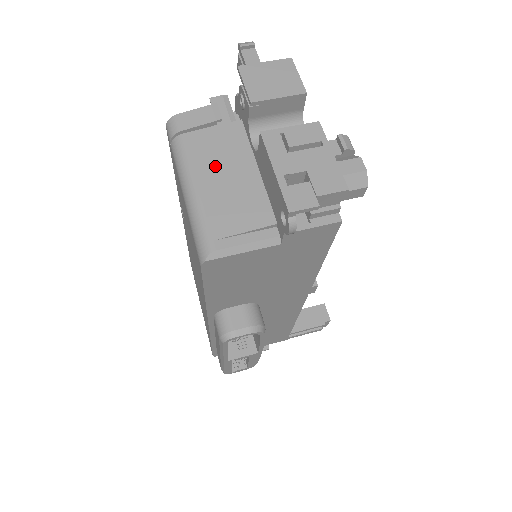
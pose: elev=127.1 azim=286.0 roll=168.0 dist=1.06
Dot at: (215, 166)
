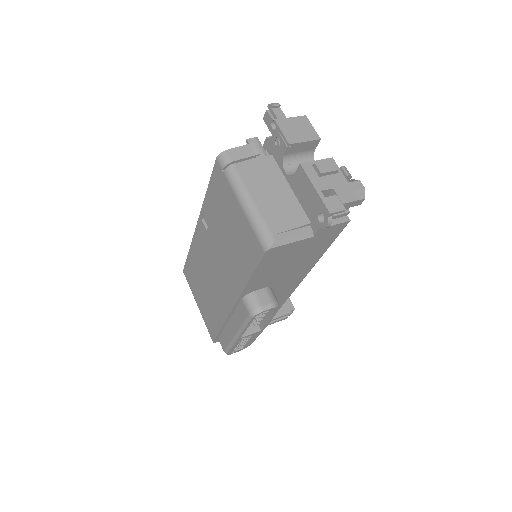
Dot at: (262, 186)
